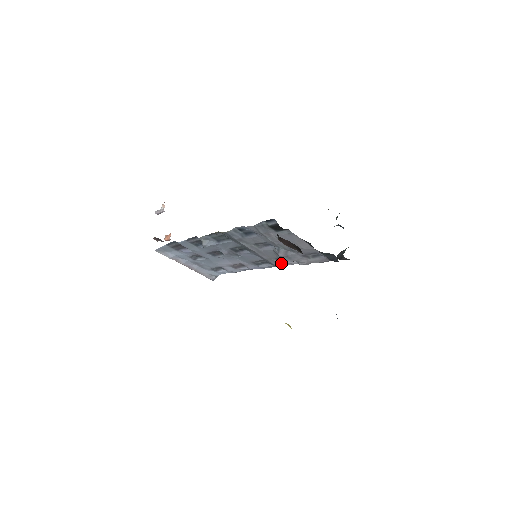
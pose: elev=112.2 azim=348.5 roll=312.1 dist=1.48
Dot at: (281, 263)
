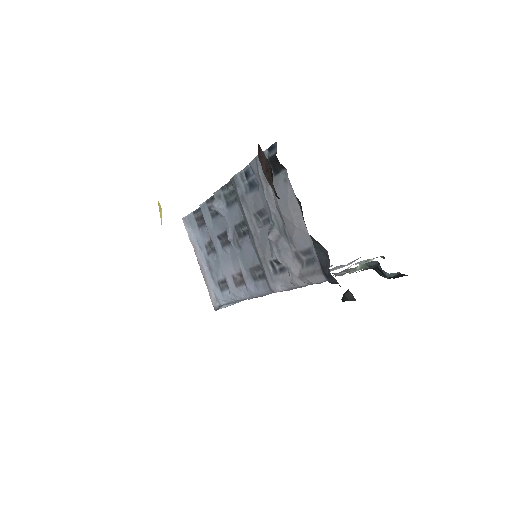
Dot at: (274, 276)
